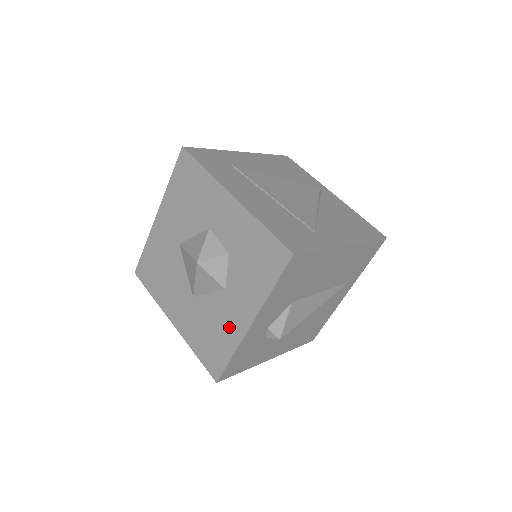
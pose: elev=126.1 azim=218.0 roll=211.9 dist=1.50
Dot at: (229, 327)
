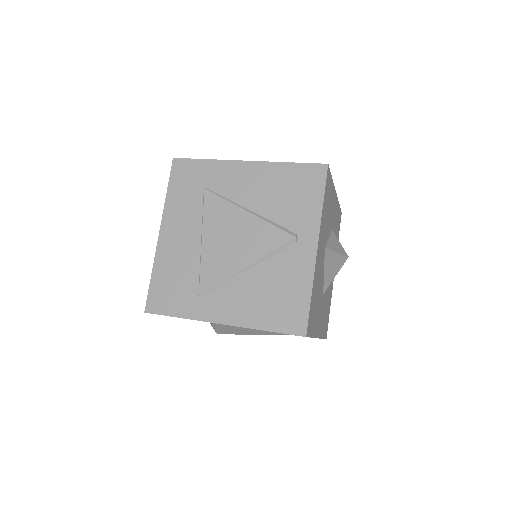
Dot at: occluded
